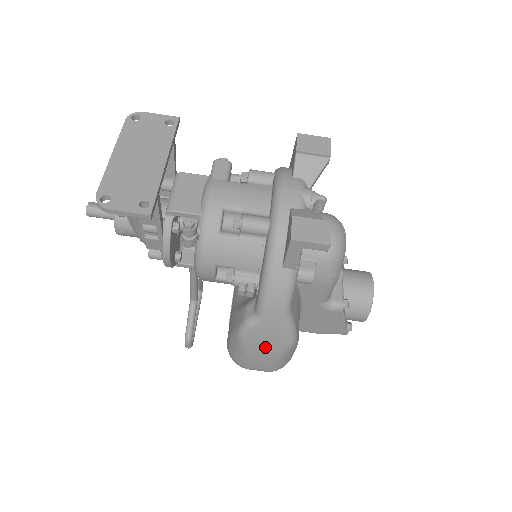
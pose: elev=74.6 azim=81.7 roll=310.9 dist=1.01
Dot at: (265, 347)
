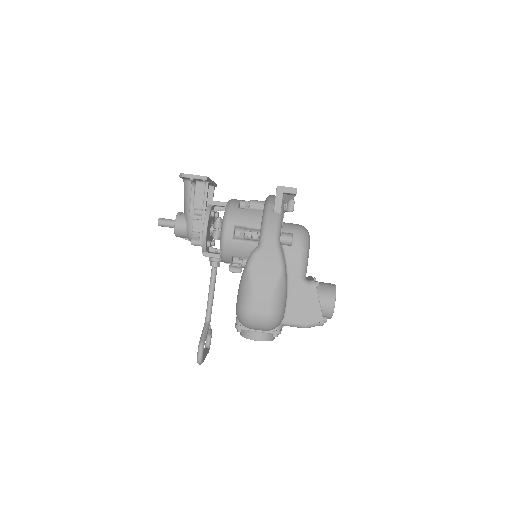
Dot at: (265, 274)
